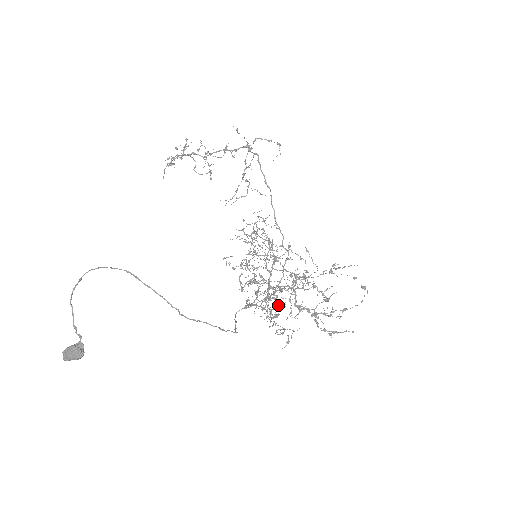
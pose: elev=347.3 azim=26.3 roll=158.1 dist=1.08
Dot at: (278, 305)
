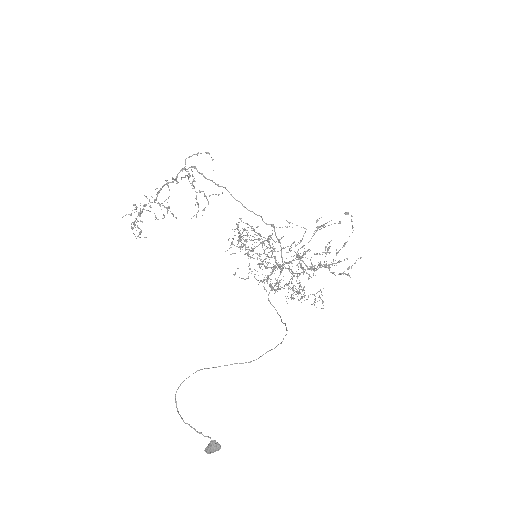
Dot at: occluded
